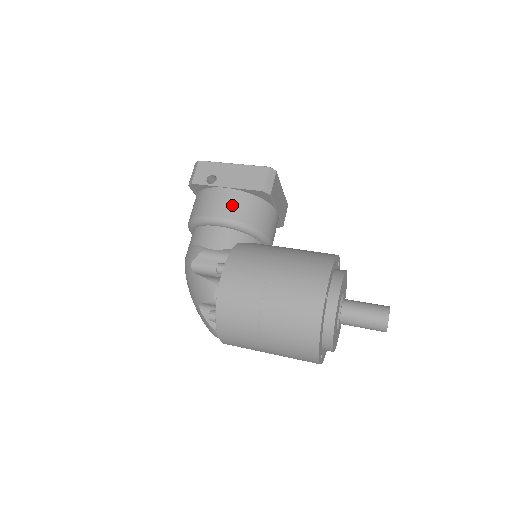
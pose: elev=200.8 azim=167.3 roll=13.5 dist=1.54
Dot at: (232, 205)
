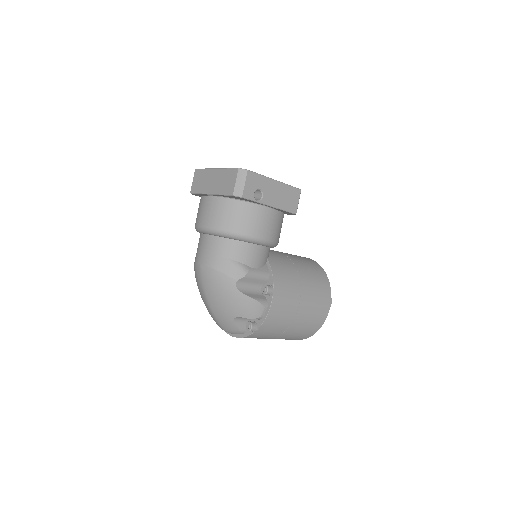
Dot at: (275, 227)
